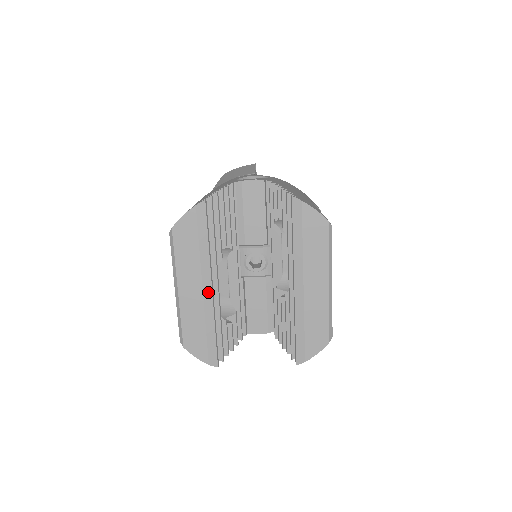
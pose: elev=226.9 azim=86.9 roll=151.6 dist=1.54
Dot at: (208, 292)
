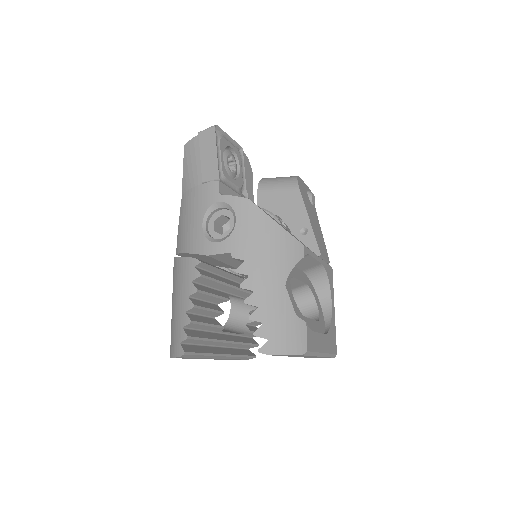
Dot at: (224, 357)
